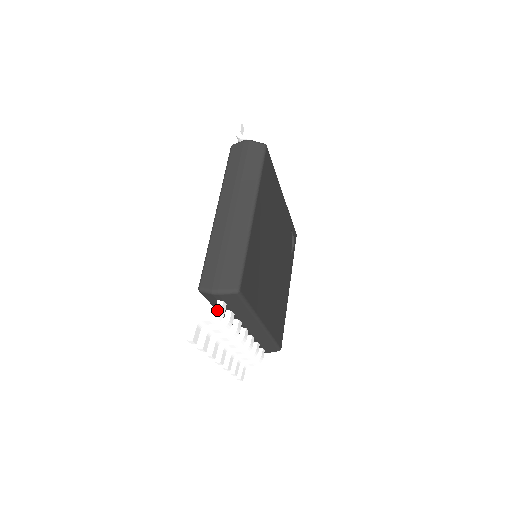
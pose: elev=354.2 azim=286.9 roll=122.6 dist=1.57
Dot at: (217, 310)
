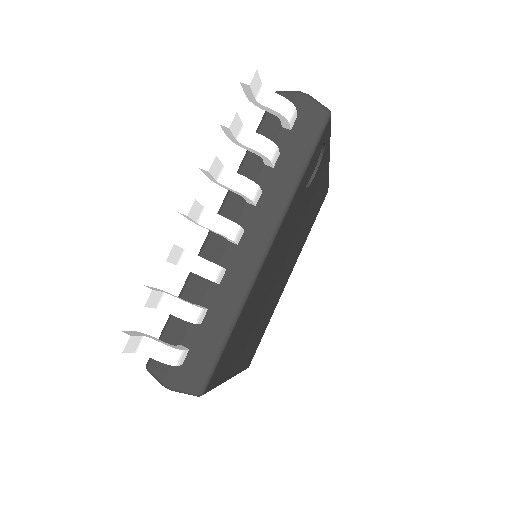
Dot at: occluded
